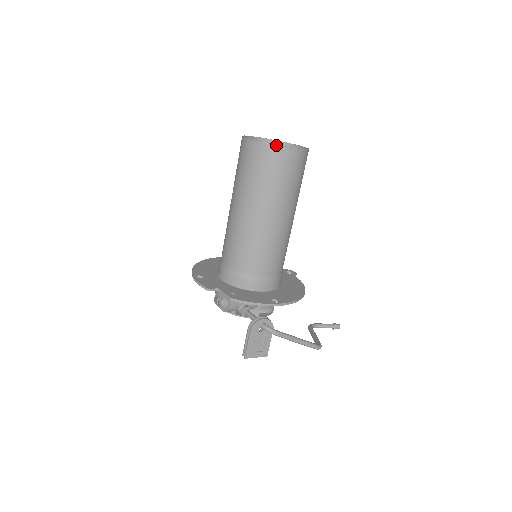
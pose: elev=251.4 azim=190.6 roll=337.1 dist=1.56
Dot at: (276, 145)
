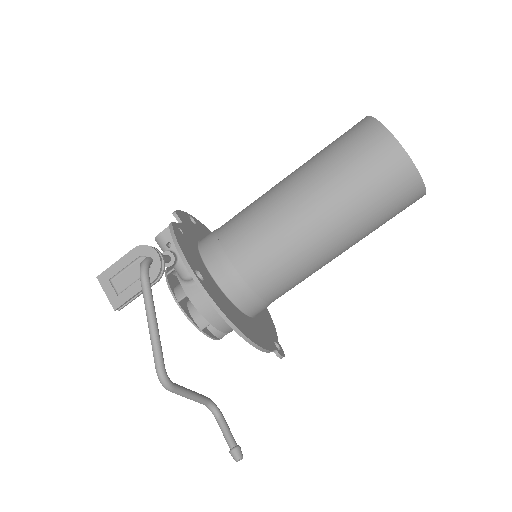
Dot at: (380, 123)
